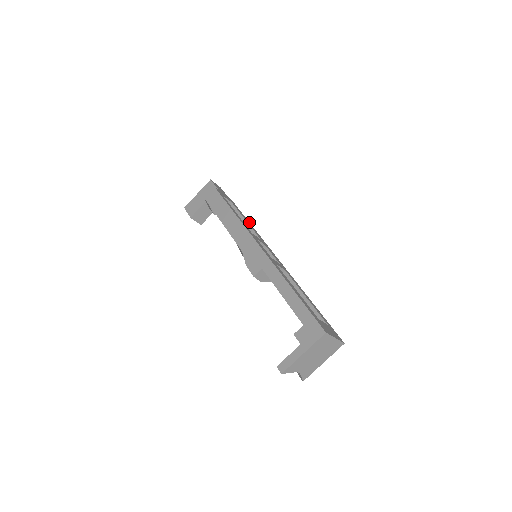
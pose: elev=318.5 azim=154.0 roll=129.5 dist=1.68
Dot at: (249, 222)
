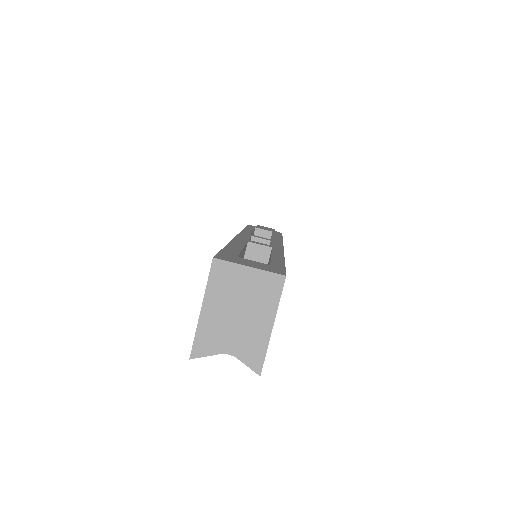
Dot at: (282, 237)
